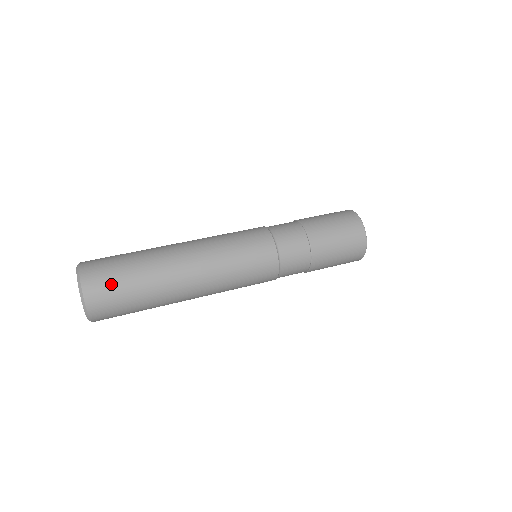
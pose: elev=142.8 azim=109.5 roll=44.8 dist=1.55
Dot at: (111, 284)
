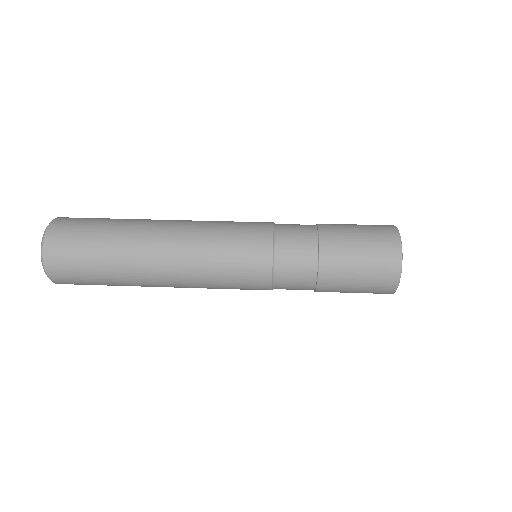
Dot at: (76, 273)
